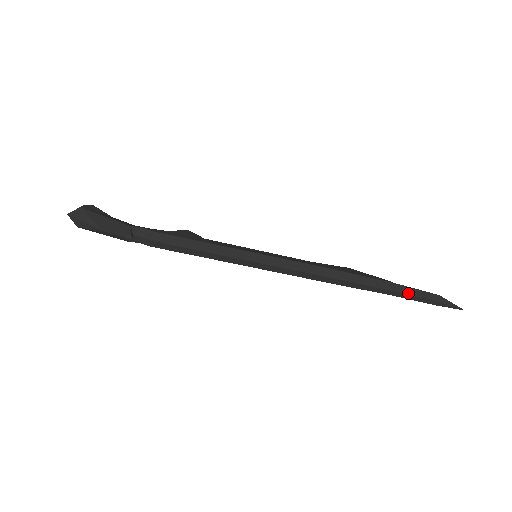
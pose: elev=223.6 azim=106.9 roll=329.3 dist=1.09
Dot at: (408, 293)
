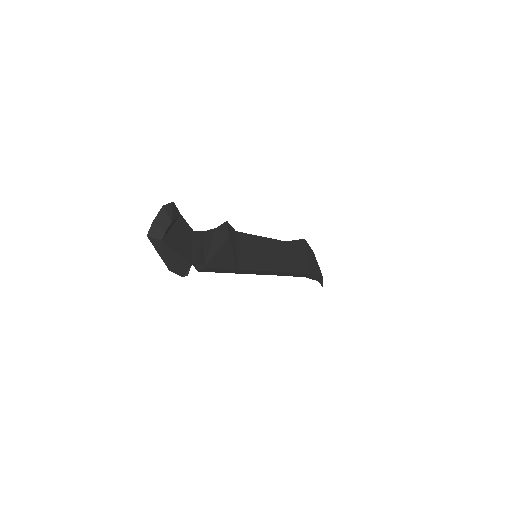
Dot at: (311, 278)
